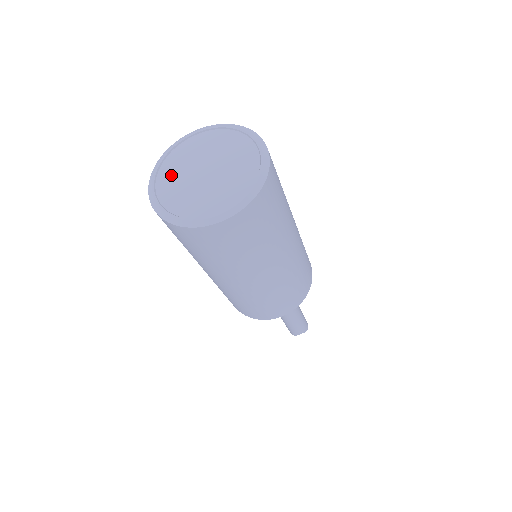
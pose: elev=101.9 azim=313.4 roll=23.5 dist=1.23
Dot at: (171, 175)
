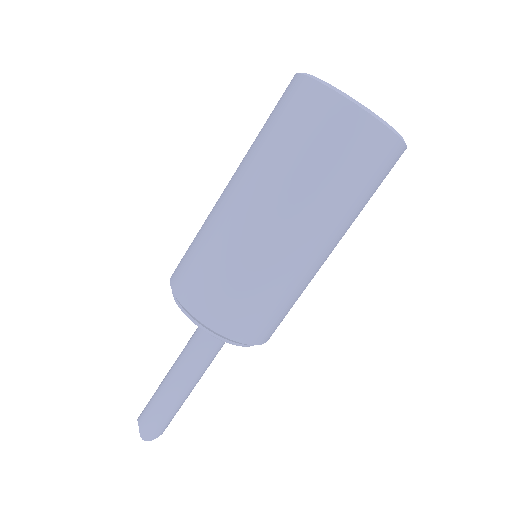
Dot at: occluded
